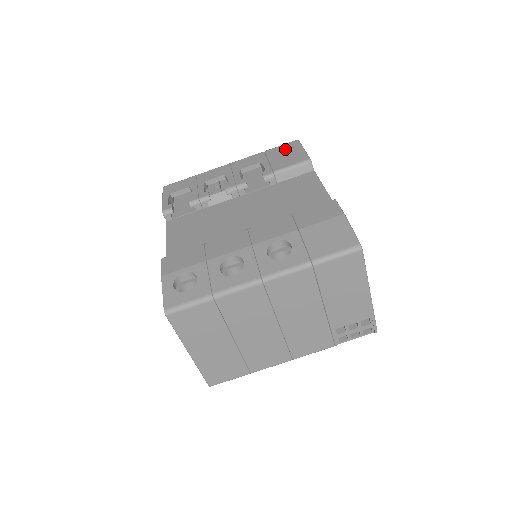
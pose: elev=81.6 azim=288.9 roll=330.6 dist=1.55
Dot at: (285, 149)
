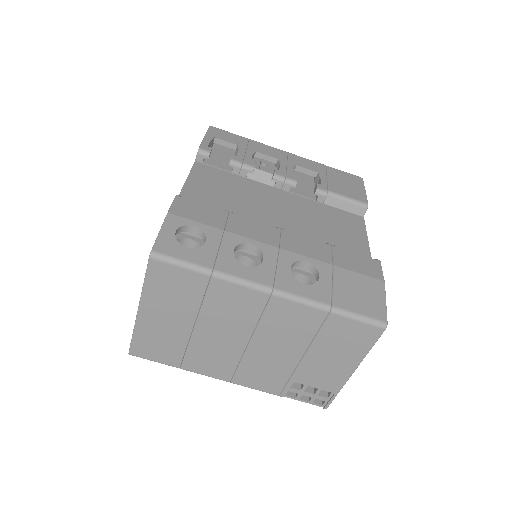
Dot at: (347, 178)
